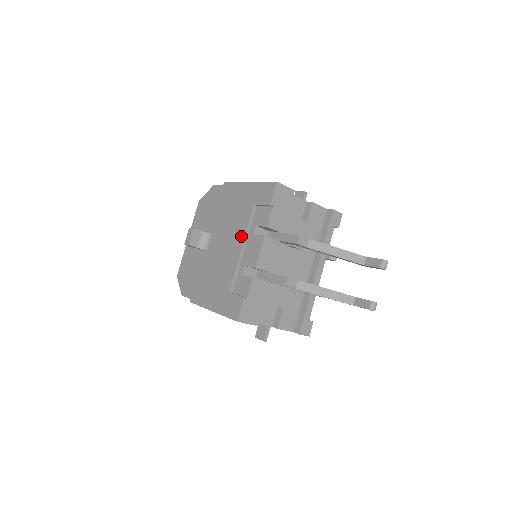
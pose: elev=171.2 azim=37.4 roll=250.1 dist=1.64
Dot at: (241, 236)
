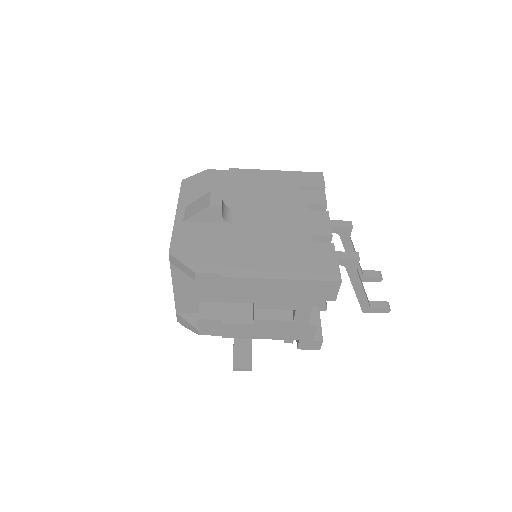
Dot at: (294, 209)
